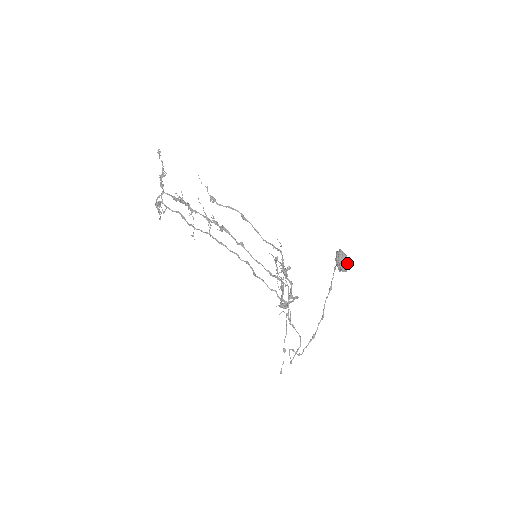
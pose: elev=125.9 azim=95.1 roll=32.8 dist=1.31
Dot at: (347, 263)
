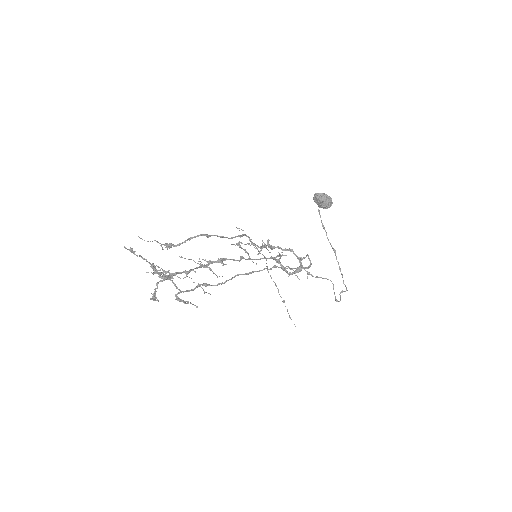
Dot at: (330, 199)
